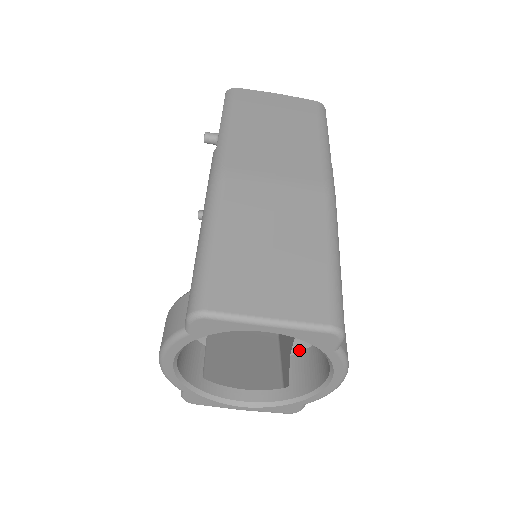
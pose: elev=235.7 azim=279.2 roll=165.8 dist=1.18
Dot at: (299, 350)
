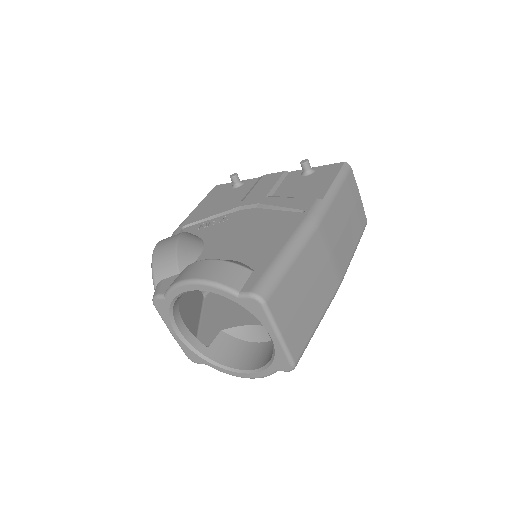
Dot at: (230, 333)
